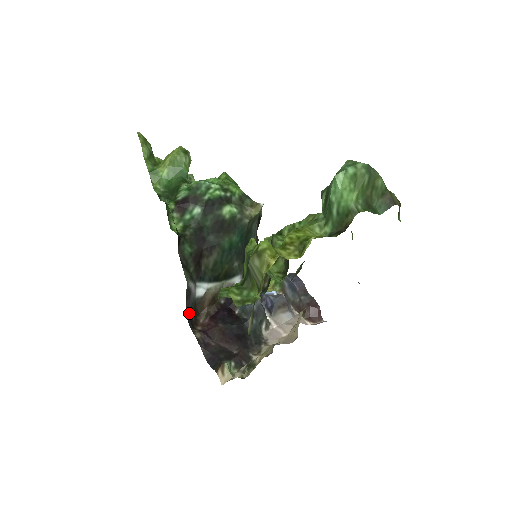
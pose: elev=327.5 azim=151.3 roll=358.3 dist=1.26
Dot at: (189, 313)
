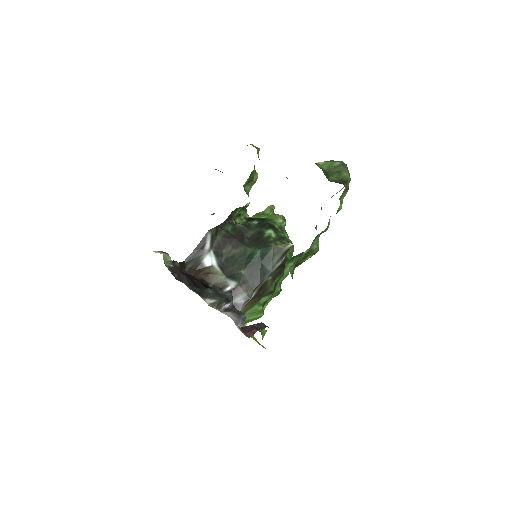
Dot at: (189, 260)
